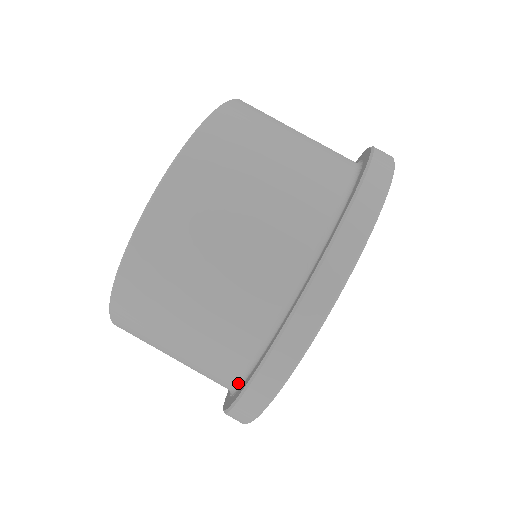
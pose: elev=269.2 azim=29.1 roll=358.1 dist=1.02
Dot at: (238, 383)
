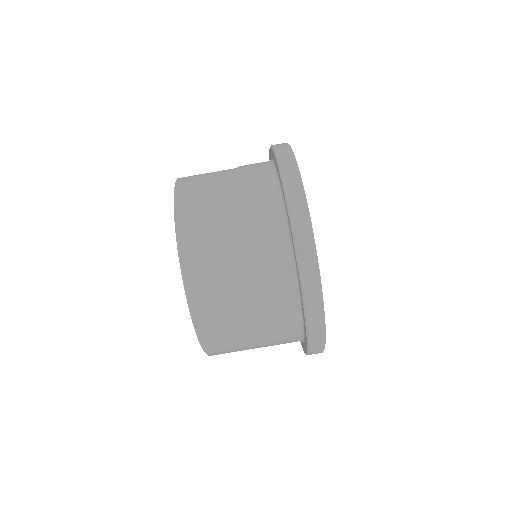
Dot at: (302, 332)
